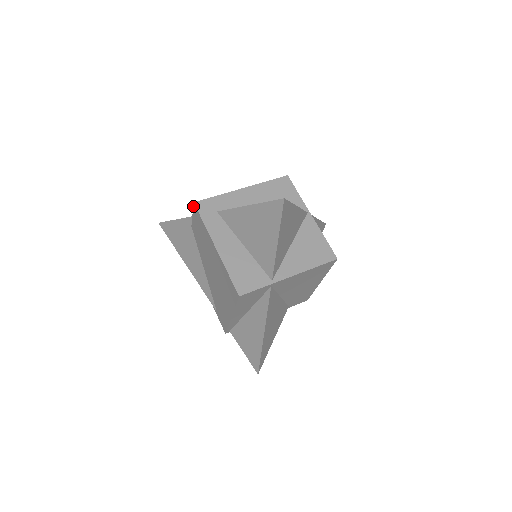
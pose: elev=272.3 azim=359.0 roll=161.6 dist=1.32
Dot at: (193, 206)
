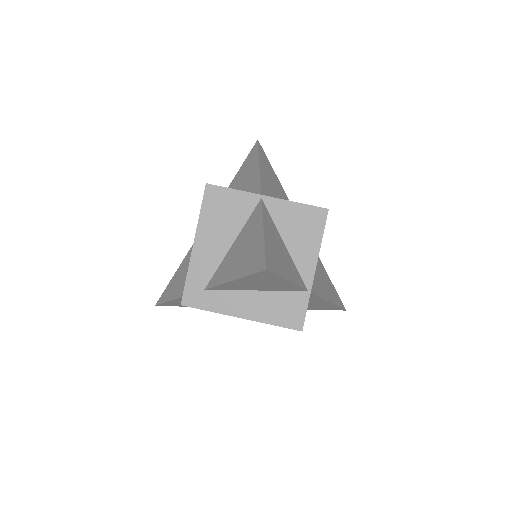
Dot at: (182, 305)
